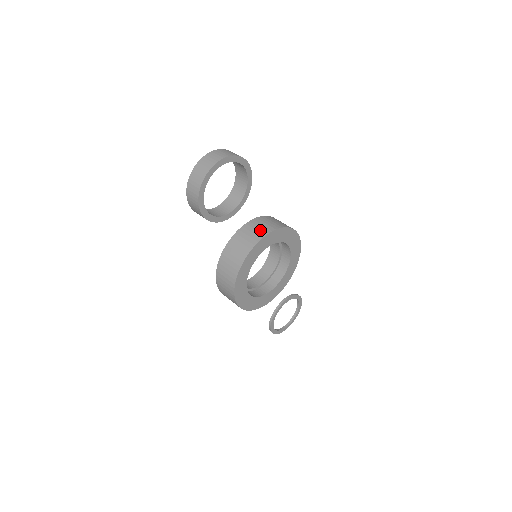
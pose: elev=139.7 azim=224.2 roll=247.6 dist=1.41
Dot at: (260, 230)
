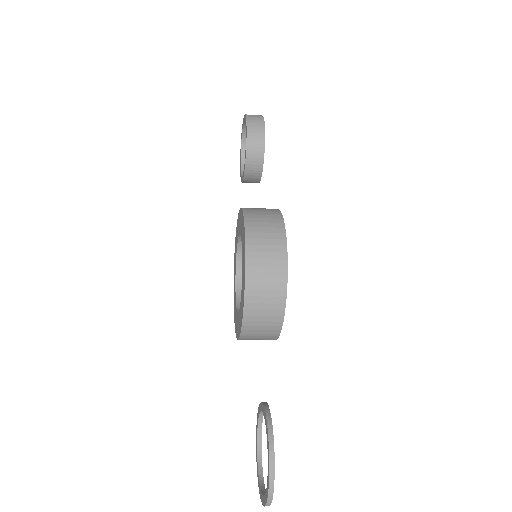
Dot at: occluded
